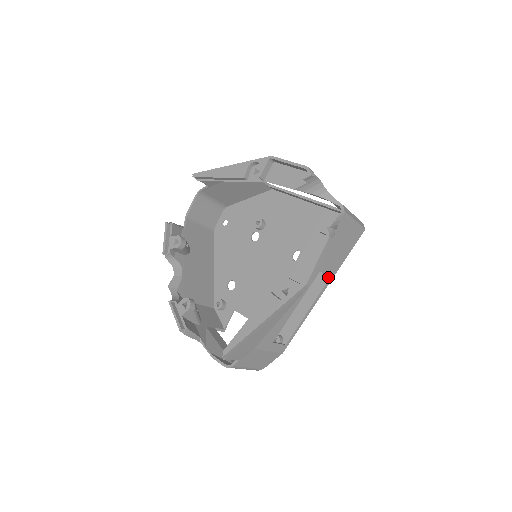
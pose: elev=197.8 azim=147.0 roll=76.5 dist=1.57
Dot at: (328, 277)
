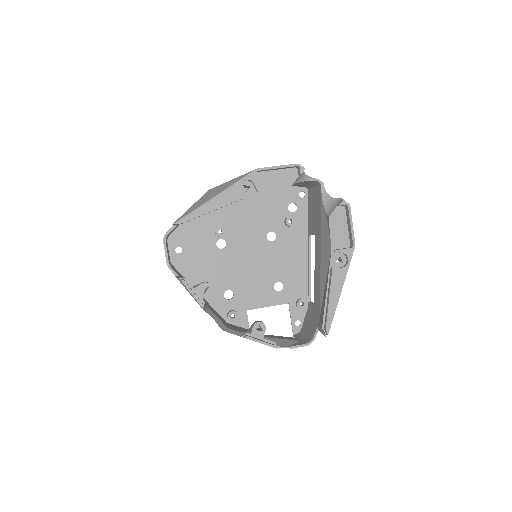
Dot at: (309, 236)
